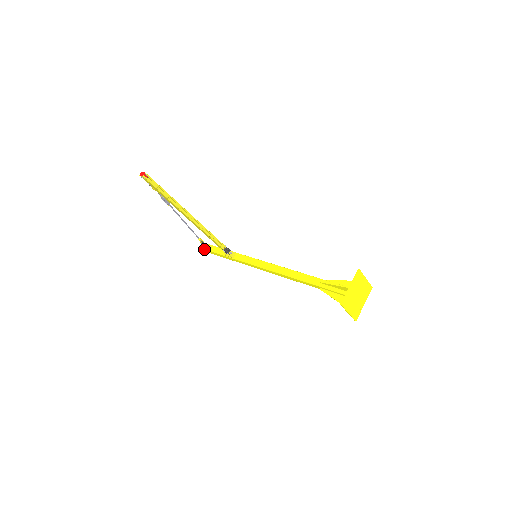
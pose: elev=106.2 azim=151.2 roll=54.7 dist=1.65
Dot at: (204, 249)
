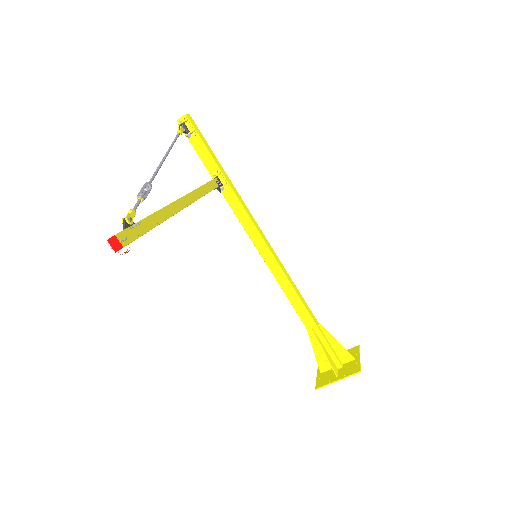
Dot at: occluded
